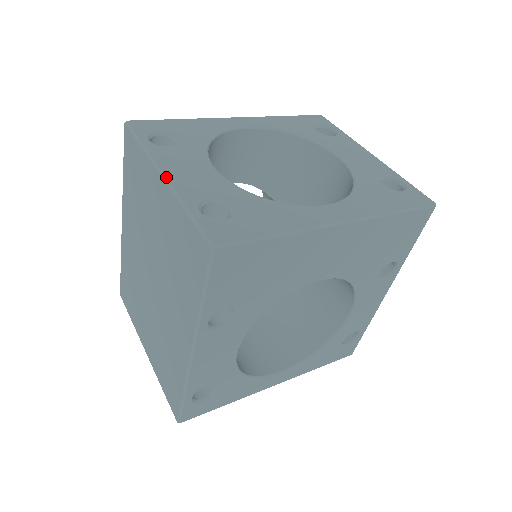
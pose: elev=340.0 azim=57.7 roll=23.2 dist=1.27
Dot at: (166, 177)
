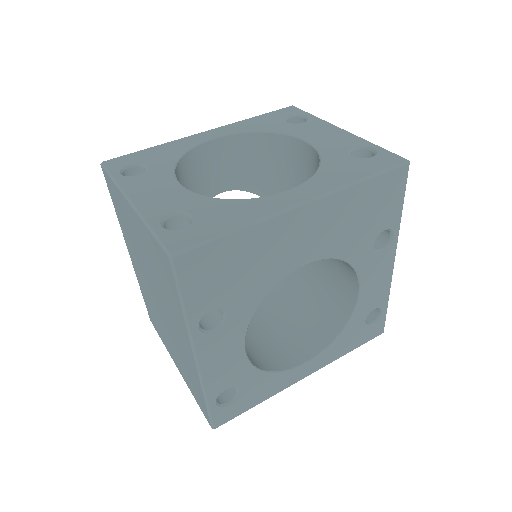
Dot at: (132, 203)
